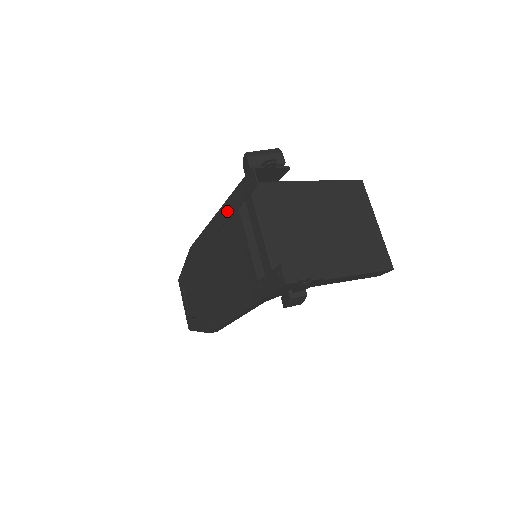
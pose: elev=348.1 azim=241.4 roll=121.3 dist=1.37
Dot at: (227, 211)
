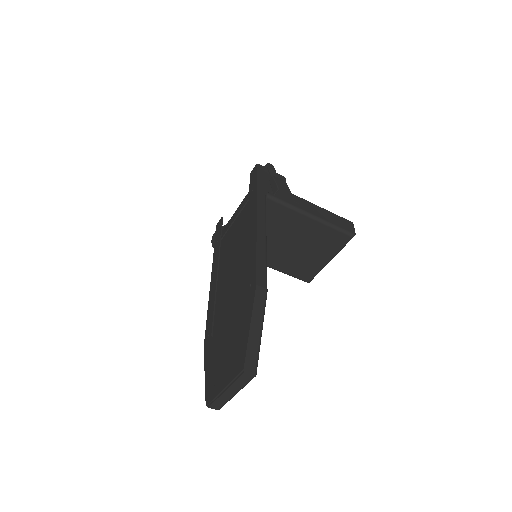
Dot at: (216, 256)
